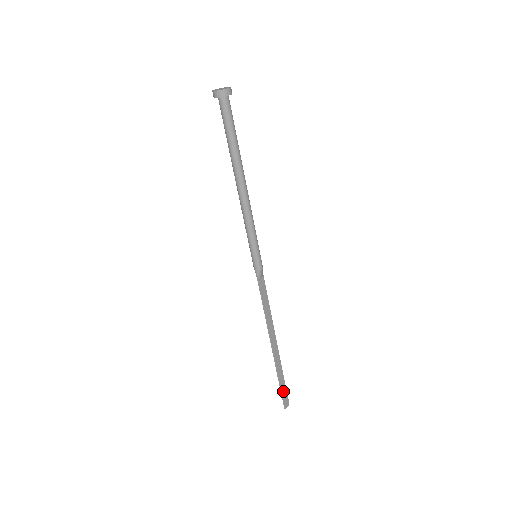
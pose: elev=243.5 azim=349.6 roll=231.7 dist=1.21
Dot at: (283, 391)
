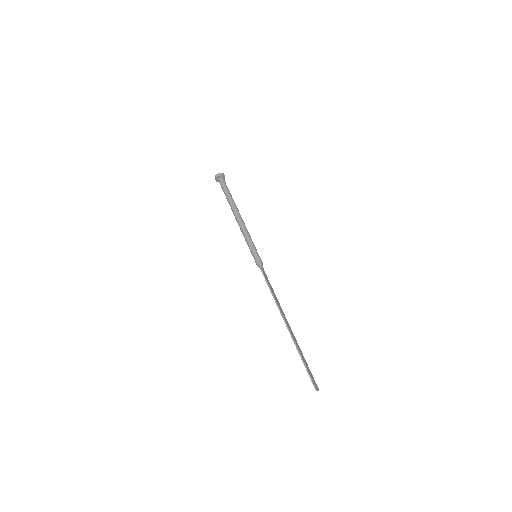
Dot at: (308, 371)
